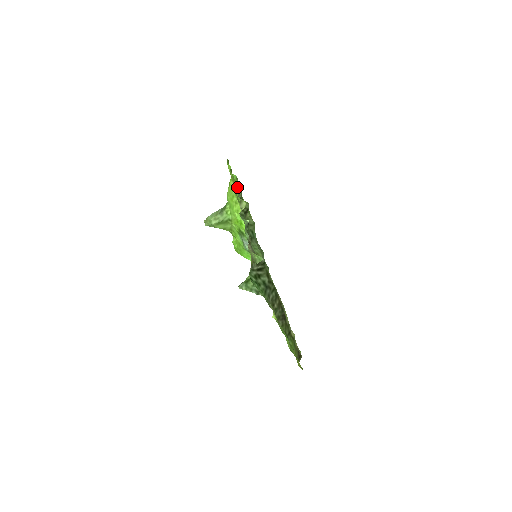
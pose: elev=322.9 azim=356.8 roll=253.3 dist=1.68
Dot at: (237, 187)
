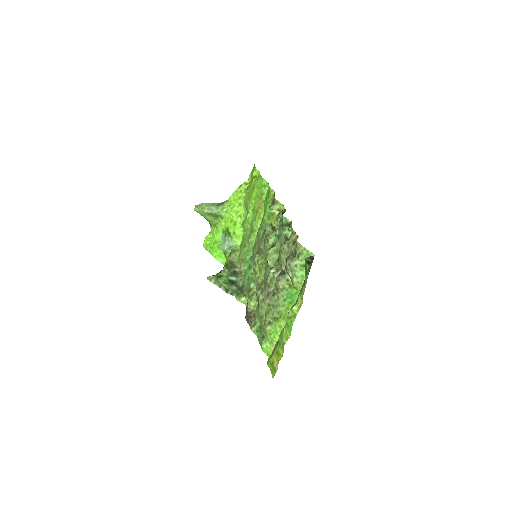
Dot at: (263, 191)
